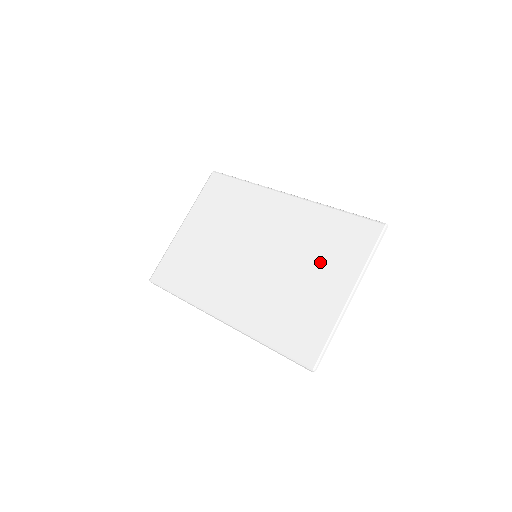
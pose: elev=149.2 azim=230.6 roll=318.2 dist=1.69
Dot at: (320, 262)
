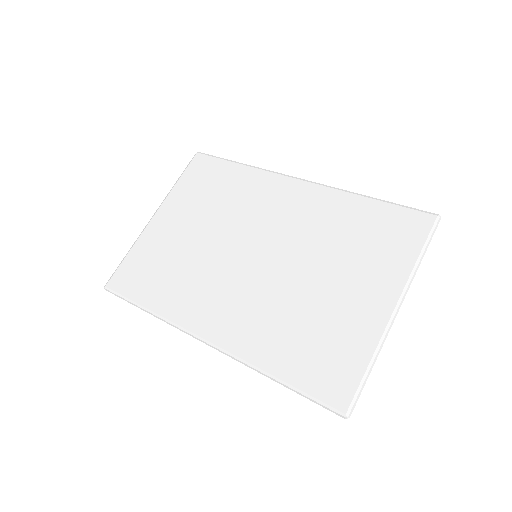
Dot at: (348, 264)
